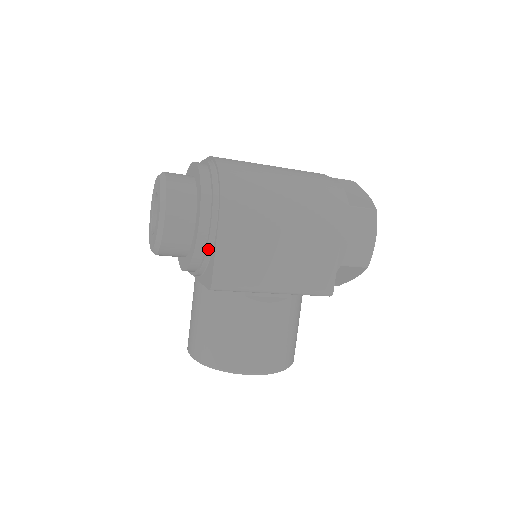
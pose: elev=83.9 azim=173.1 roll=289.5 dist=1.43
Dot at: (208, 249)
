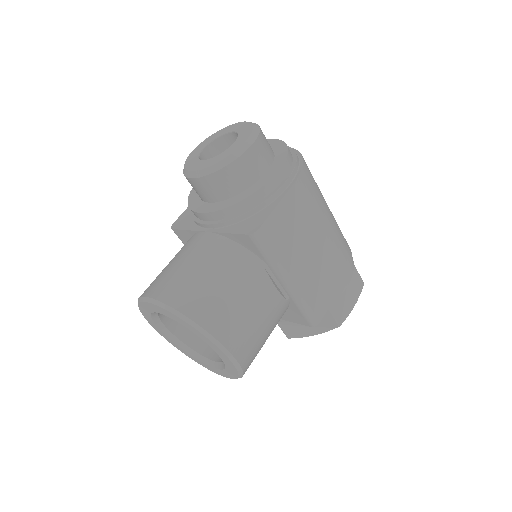
Dot at: (267, 200)
